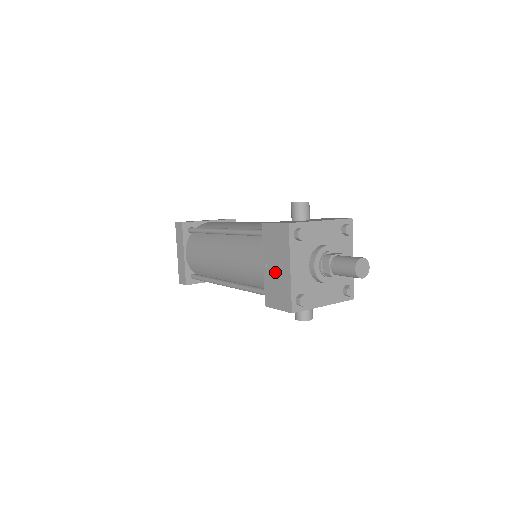
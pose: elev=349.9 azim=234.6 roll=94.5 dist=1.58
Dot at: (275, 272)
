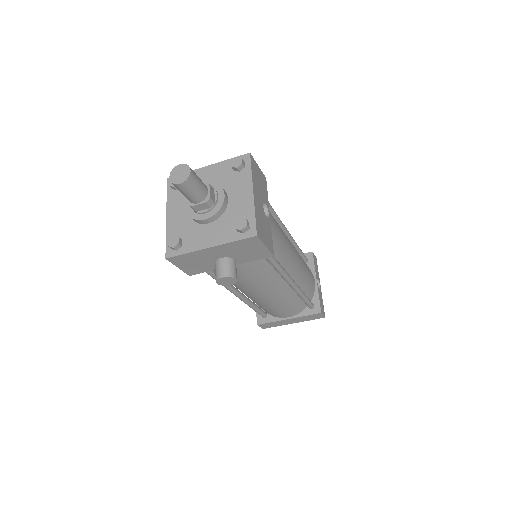
Dot at: occluded
